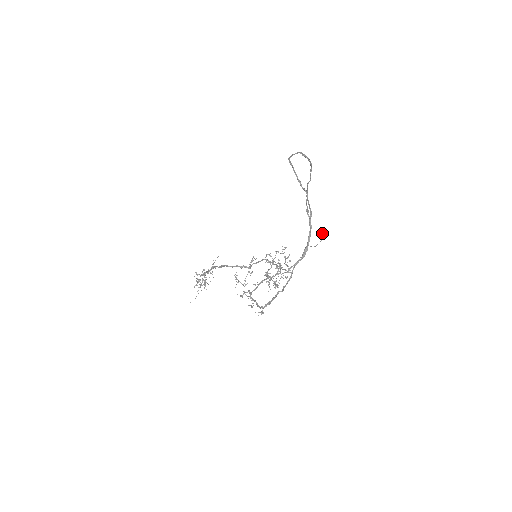
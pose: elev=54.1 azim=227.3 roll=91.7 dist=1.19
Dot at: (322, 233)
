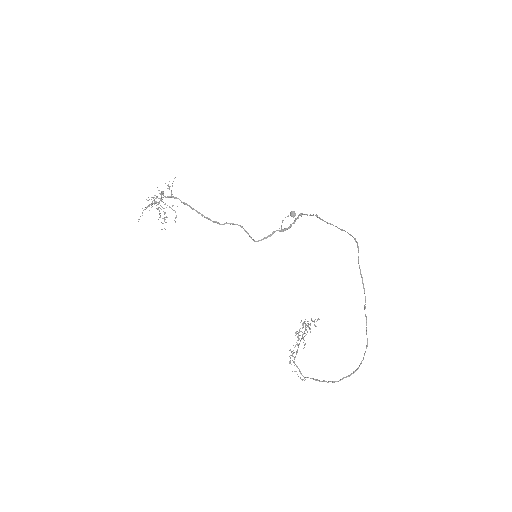
Dot at: (291, 213)
